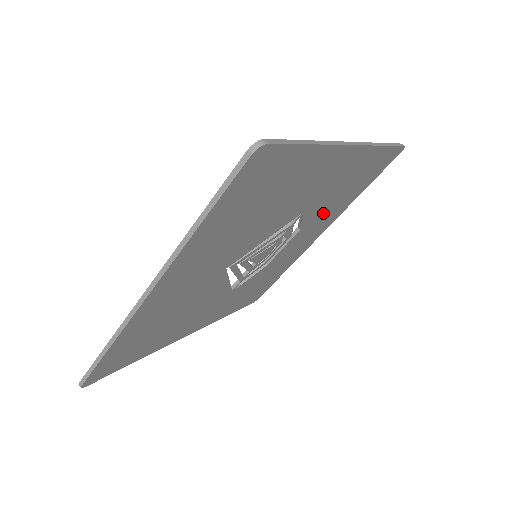
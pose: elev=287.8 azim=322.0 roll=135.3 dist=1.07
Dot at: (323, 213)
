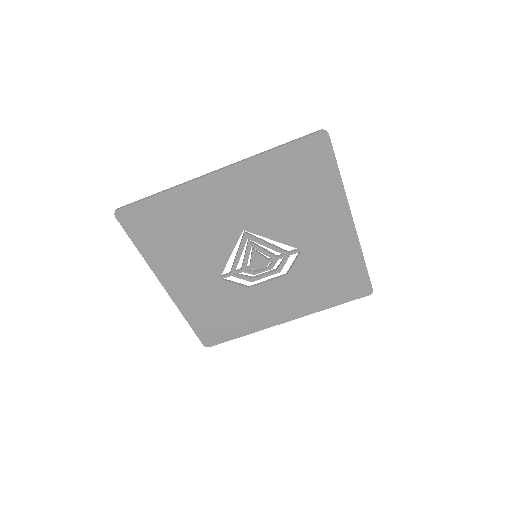
Dot at: (305, 282)
